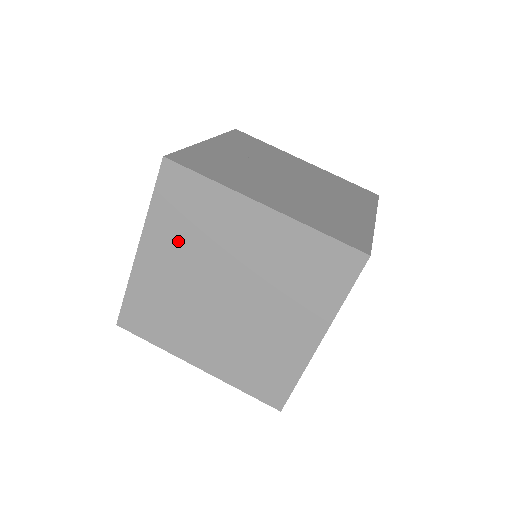
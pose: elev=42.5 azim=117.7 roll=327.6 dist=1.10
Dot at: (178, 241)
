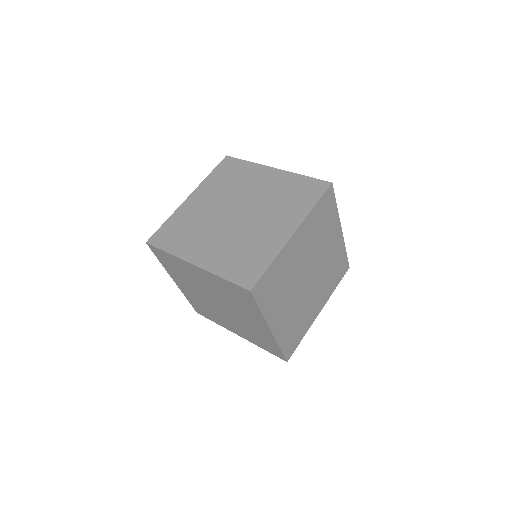
Dot at: (217, 189)
